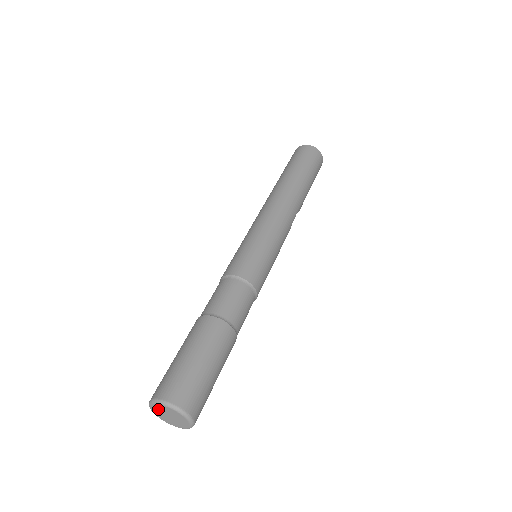
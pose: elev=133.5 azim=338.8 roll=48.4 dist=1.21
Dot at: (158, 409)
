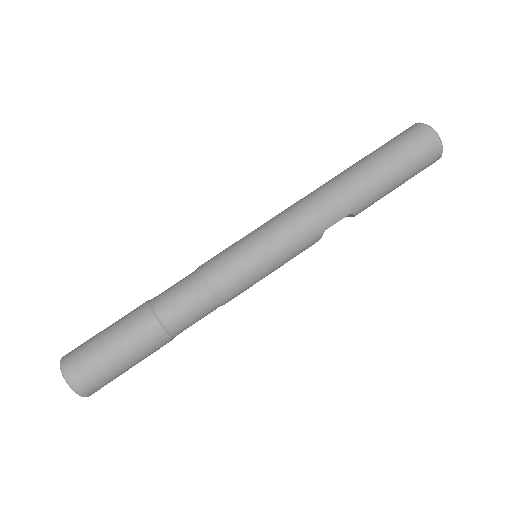
Dot at: occluded
